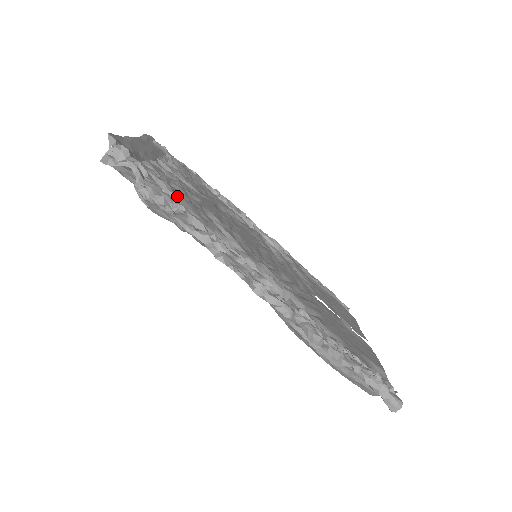
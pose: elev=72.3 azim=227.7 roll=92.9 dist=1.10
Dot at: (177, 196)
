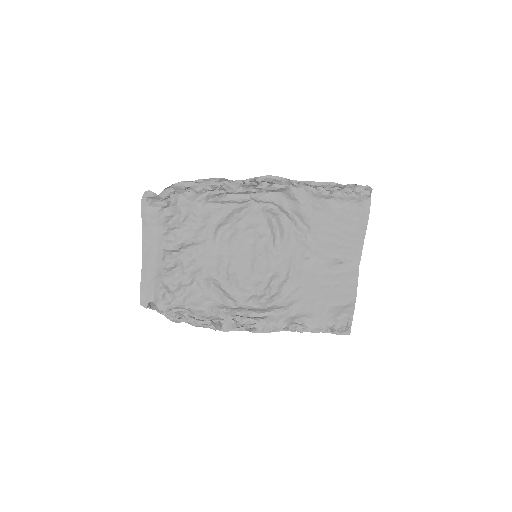
Dot at: (188, 304)
